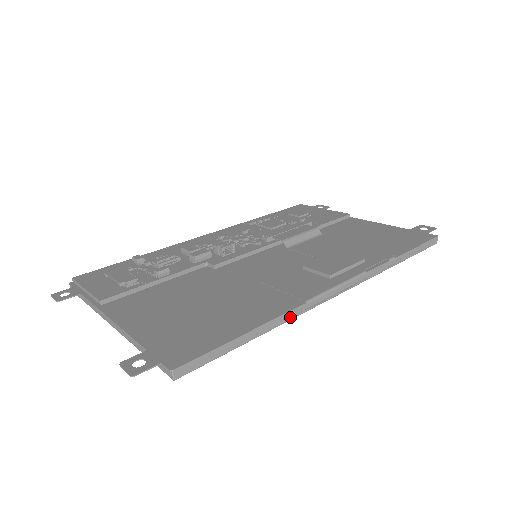
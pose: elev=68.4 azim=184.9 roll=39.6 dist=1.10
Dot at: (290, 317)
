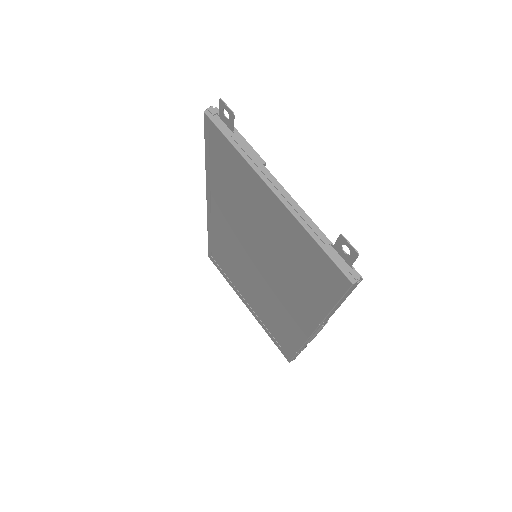
Dot at: (325, 320)
